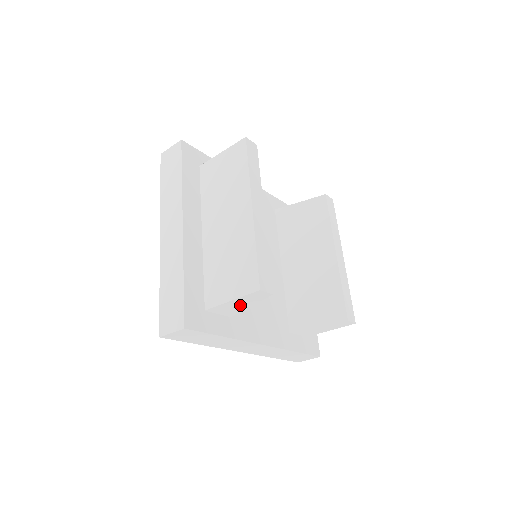
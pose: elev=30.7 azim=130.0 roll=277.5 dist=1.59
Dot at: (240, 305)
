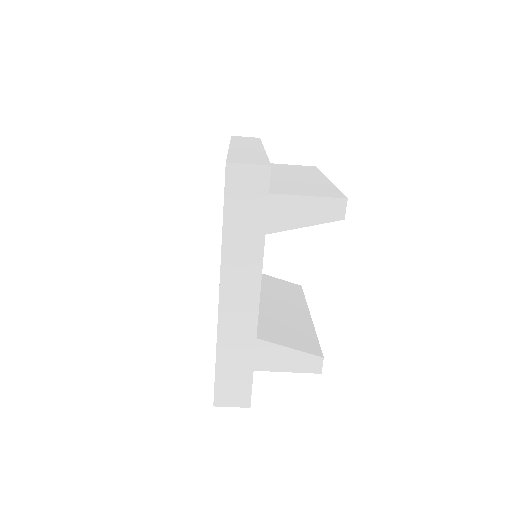
Dot at: (301, 215)
